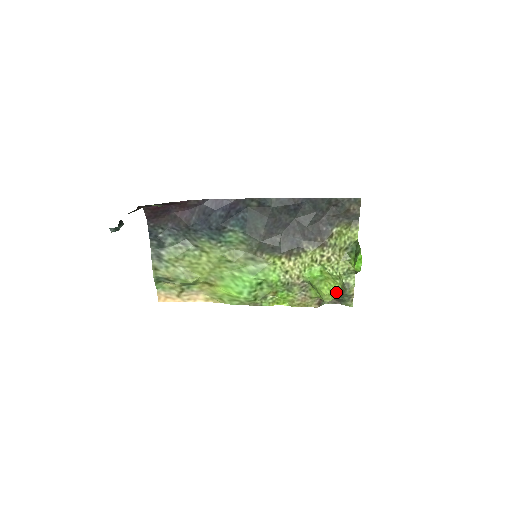
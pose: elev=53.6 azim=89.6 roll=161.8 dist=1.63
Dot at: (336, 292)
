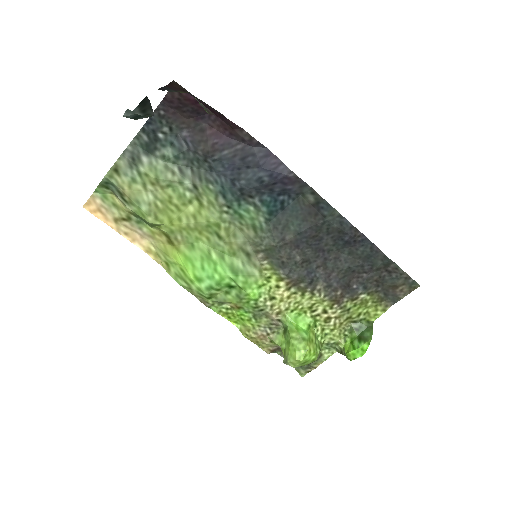
Dot at: (308, 362)
